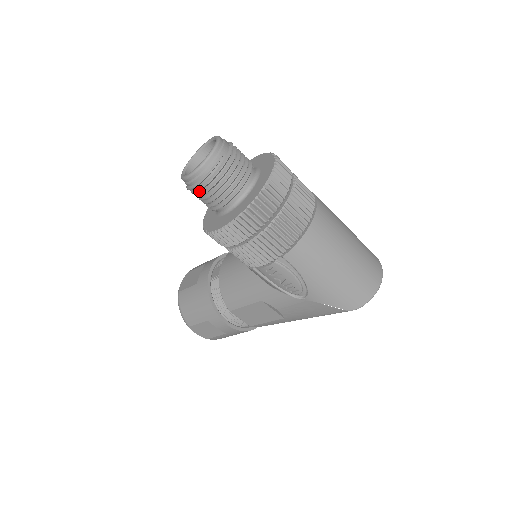
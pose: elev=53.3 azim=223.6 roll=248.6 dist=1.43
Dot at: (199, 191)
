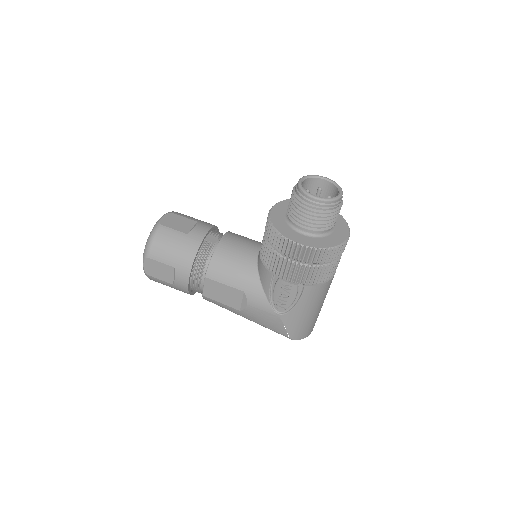
Dot at: (306, 209)
